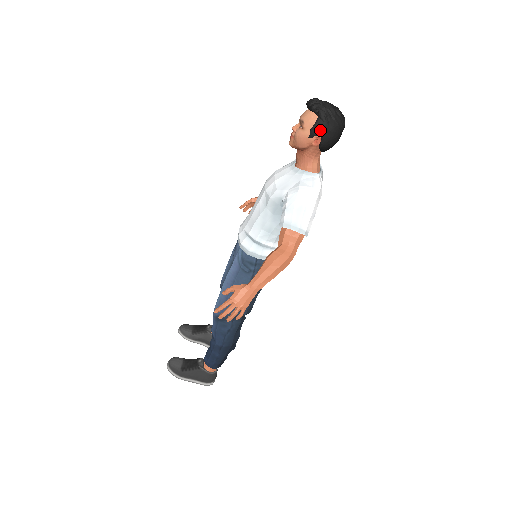
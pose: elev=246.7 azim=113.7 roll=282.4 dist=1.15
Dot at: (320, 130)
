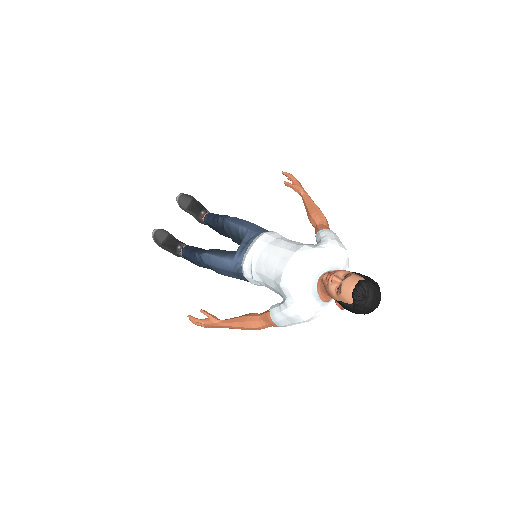
Dot at: (347, 309)
